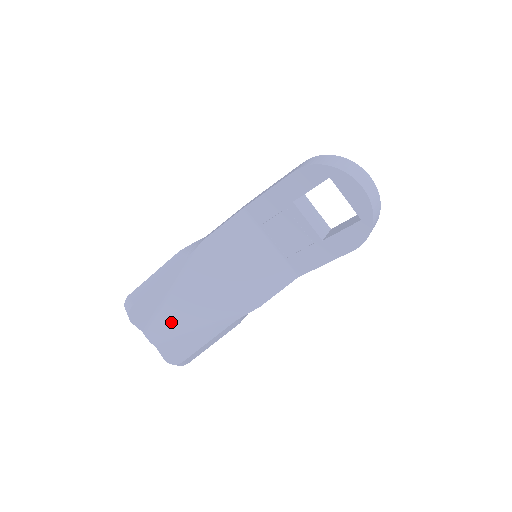
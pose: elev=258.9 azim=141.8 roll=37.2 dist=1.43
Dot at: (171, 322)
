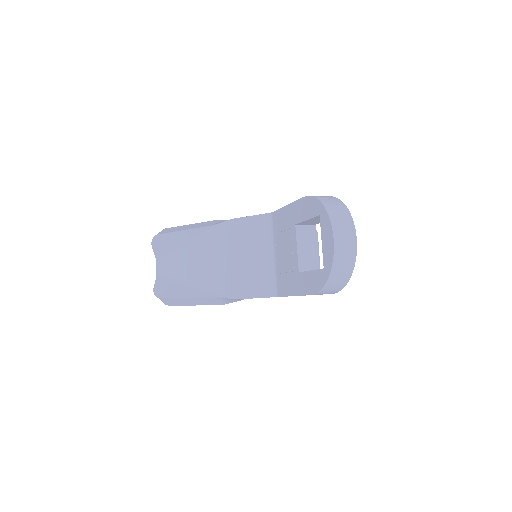
Dot at: (176, 265)
